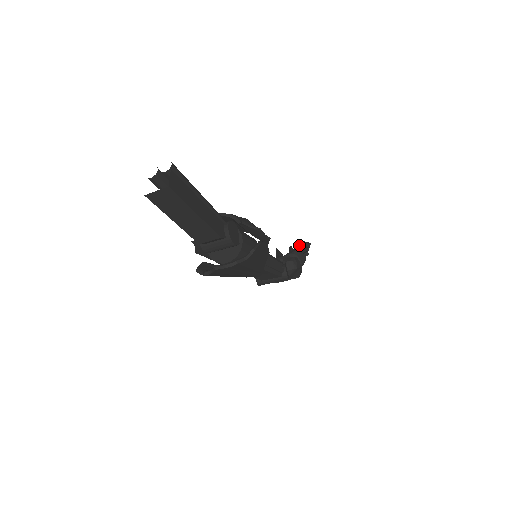
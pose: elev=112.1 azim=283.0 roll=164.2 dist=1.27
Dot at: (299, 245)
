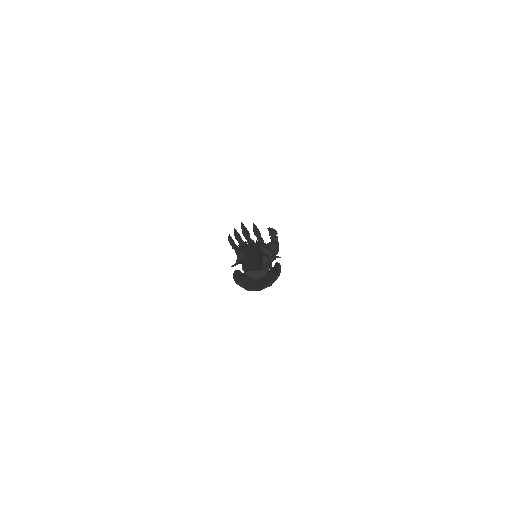
Dot at: (273, 237)
